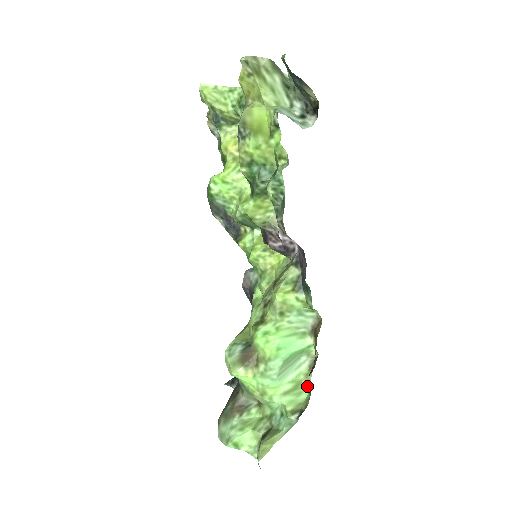
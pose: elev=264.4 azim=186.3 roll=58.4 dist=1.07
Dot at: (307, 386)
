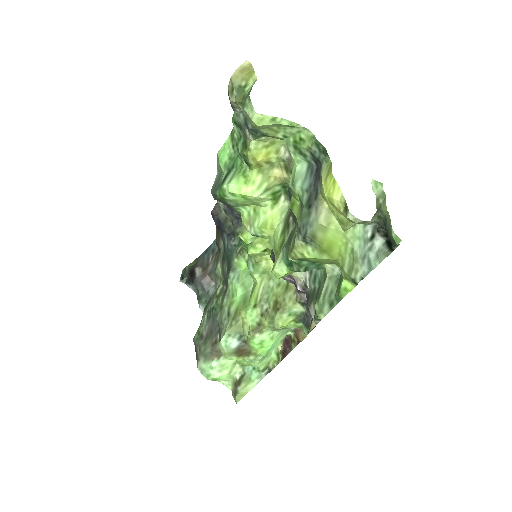
Dot at: (276, 351)
